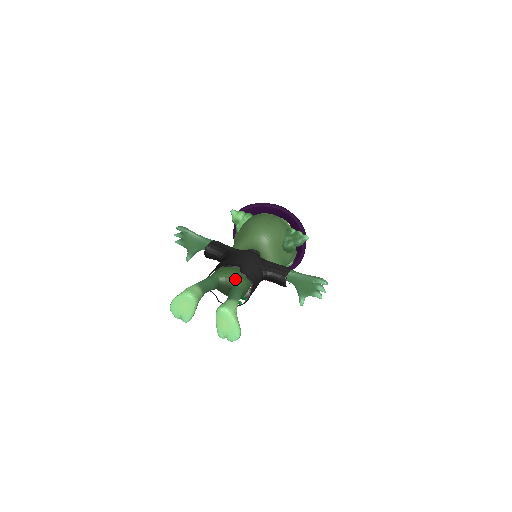
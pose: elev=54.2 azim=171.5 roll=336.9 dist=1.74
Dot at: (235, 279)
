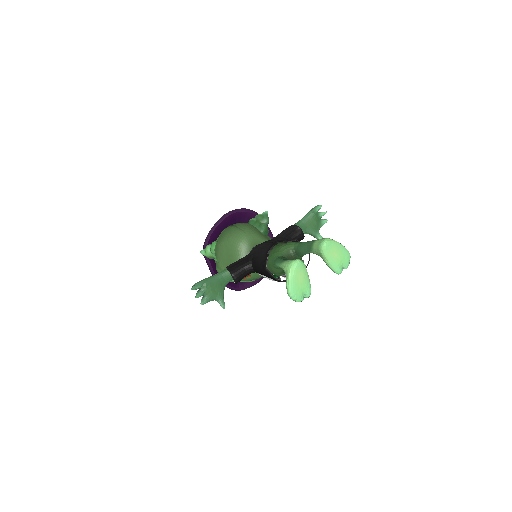
Dot at: (289, 245)
